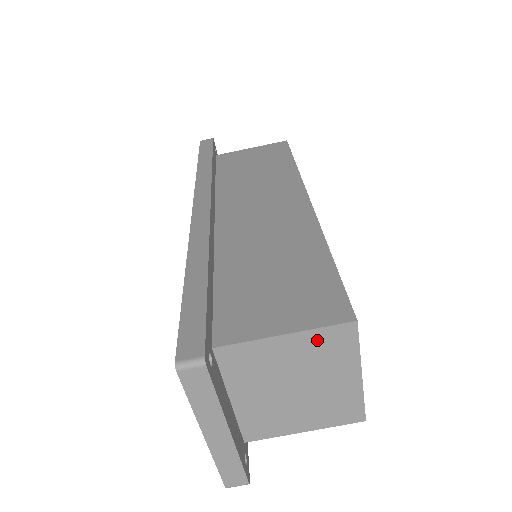
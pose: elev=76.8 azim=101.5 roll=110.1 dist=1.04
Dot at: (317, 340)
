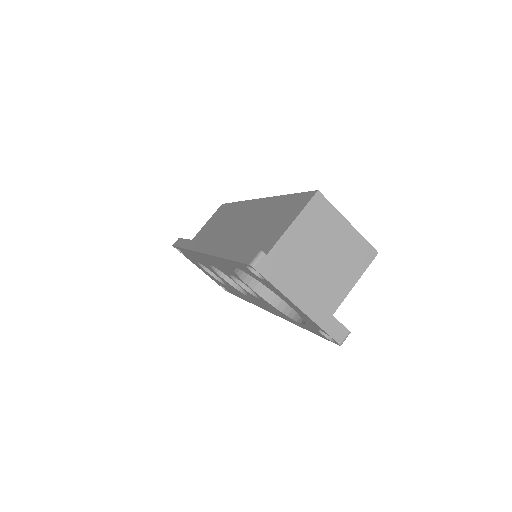
Dot at: (309, 216)
